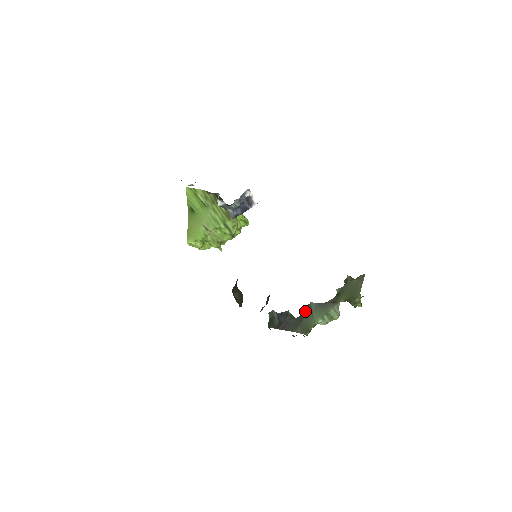
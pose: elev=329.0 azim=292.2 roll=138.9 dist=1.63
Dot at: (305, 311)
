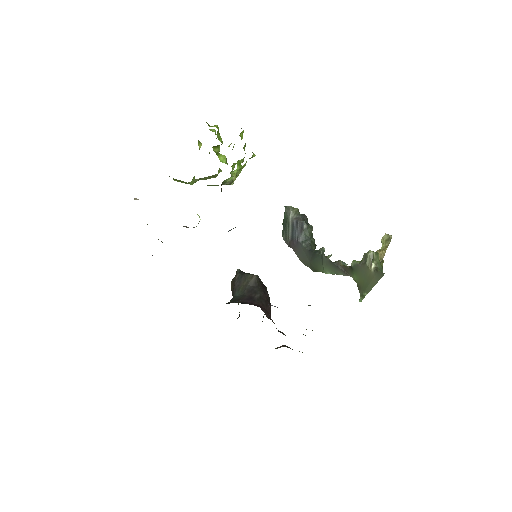
Dot at: (316, 256)
